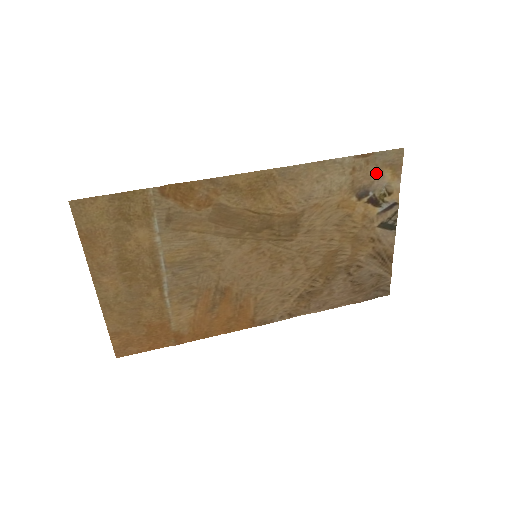
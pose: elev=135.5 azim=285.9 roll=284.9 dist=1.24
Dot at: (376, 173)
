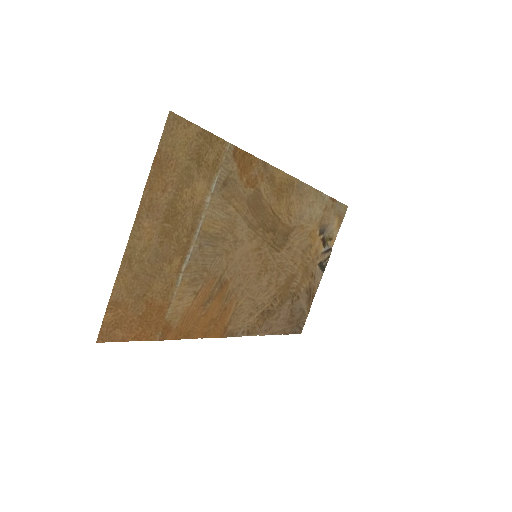
Dot at: (332, 218)
